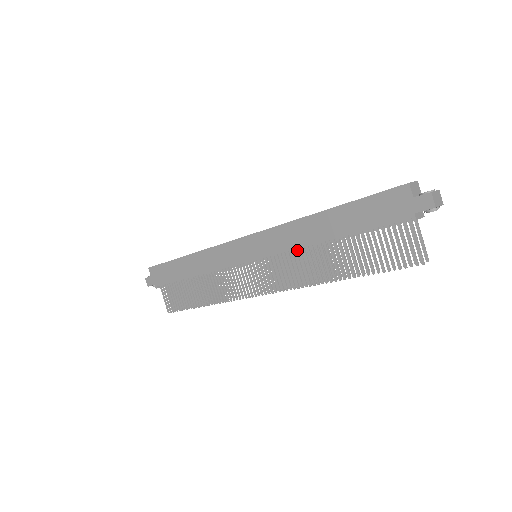
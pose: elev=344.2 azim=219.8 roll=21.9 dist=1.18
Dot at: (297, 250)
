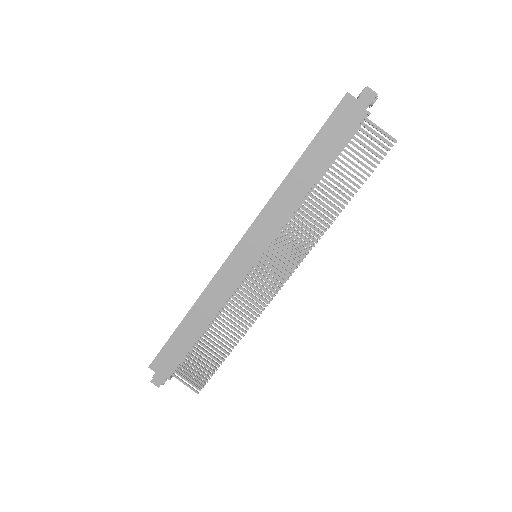
Dot at: (291, 217)
